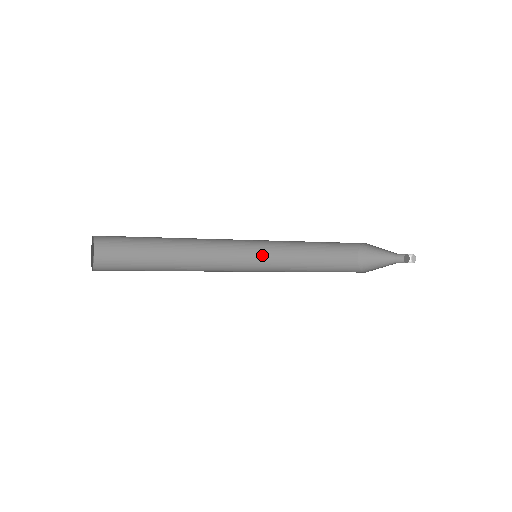
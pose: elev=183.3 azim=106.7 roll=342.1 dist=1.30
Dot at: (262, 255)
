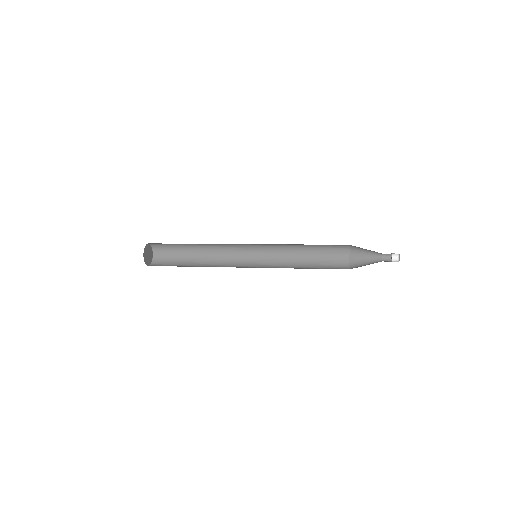
Dot at: (266, 249)
